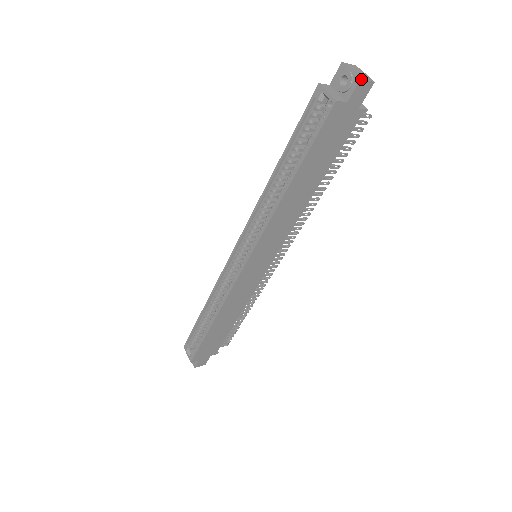
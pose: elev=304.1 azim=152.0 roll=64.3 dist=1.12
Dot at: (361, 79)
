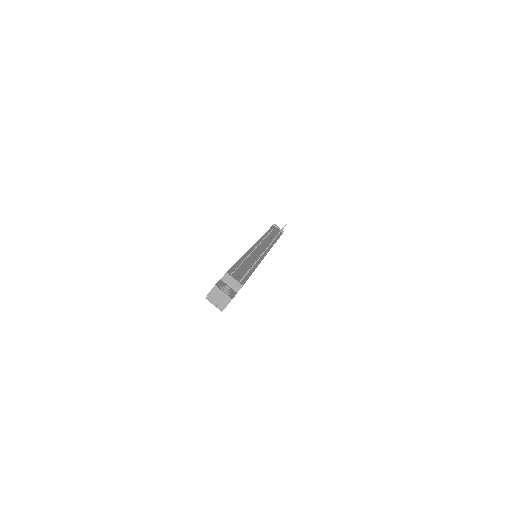
Dot at: occluded
